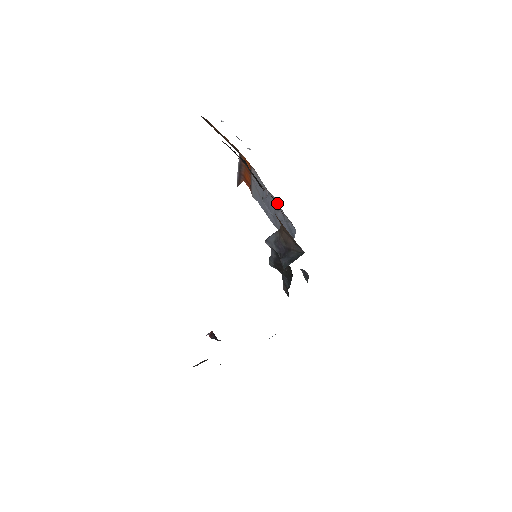
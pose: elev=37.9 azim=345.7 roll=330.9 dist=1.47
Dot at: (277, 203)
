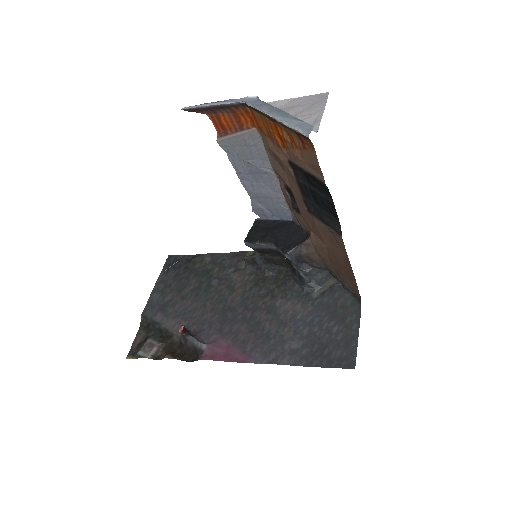
Dot at: (291, 197)
